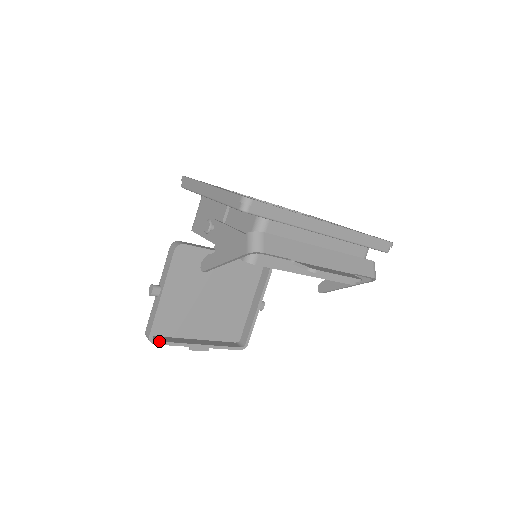
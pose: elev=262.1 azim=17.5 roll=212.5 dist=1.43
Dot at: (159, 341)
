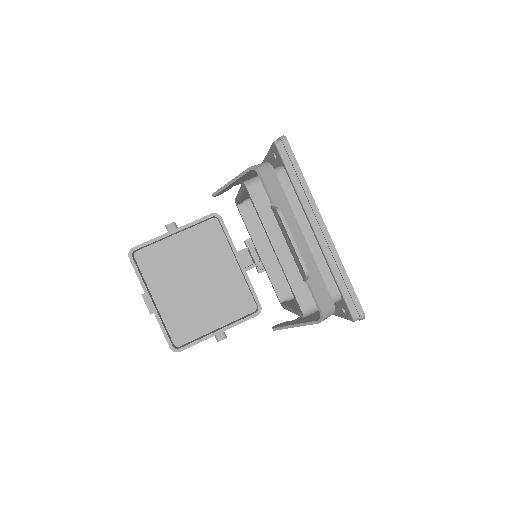
Dot at: (134, 260)
